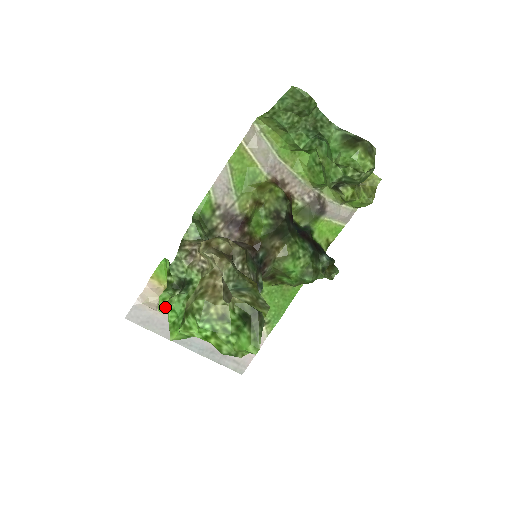
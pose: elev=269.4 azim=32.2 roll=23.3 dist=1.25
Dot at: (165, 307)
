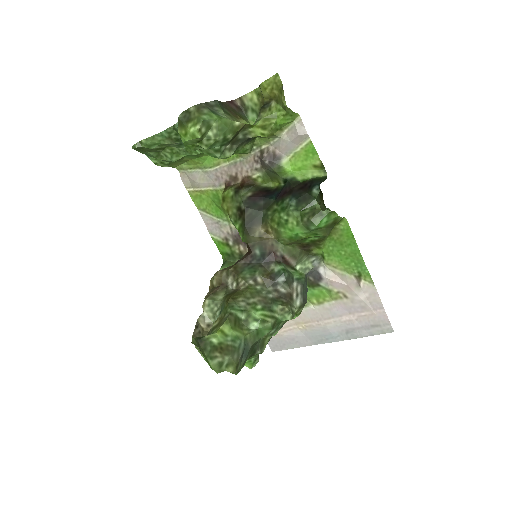
Dot at: occluded
